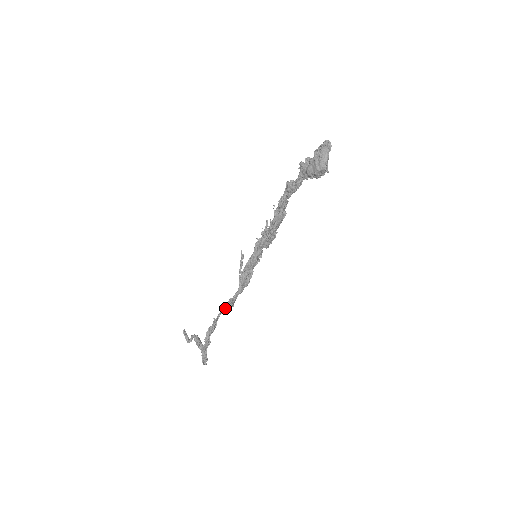
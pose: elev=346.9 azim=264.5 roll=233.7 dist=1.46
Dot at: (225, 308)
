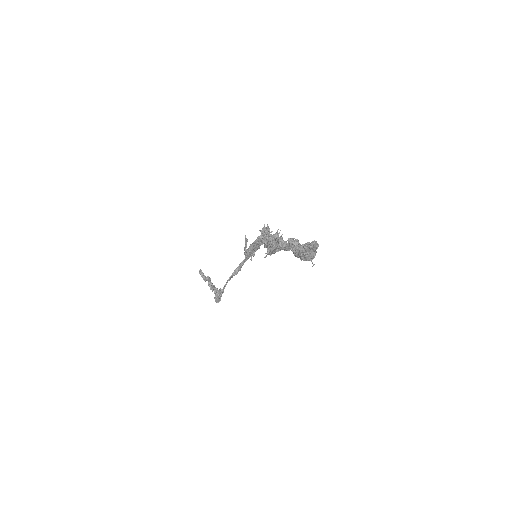
Dot at: (232, 277)
